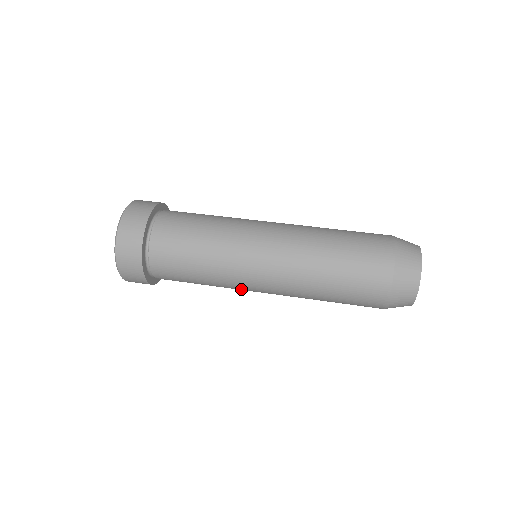
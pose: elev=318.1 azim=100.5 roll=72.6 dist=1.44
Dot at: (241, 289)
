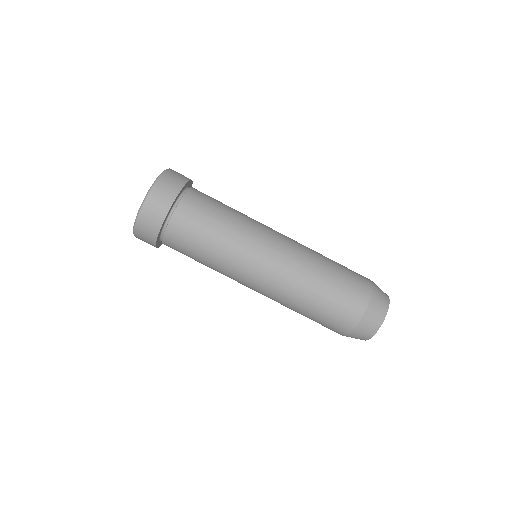
Dot at: occluded
